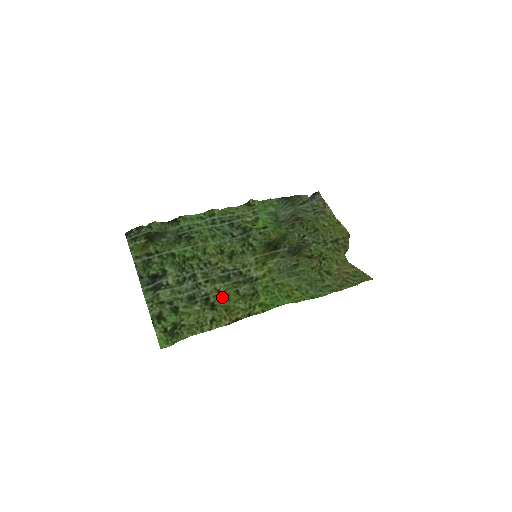
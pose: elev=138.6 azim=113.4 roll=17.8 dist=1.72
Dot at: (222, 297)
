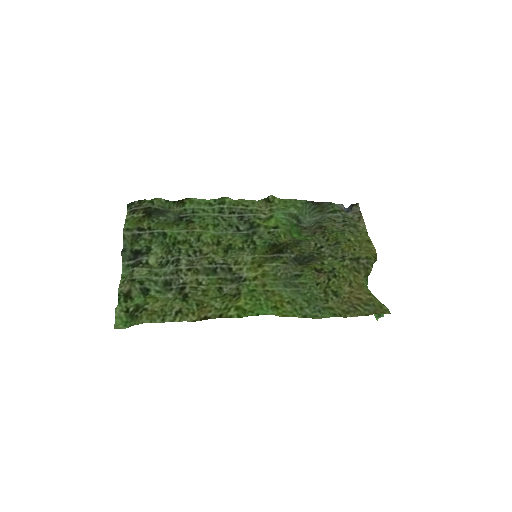
Dot at: (200, 290)
